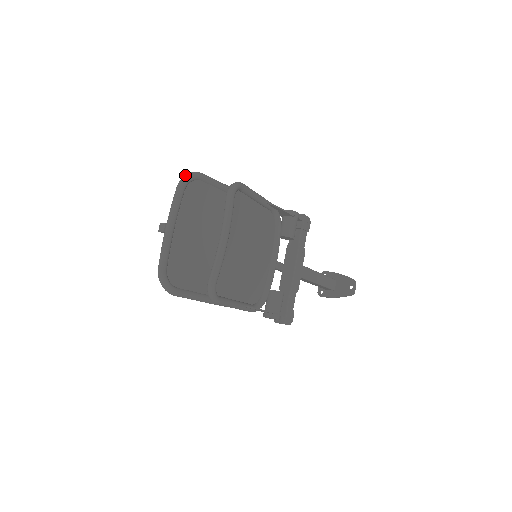
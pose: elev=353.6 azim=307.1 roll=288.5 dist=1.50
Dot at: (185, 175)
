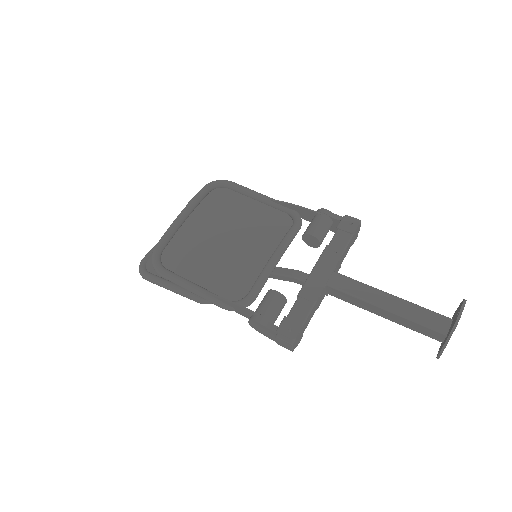
Dot at: occluded
